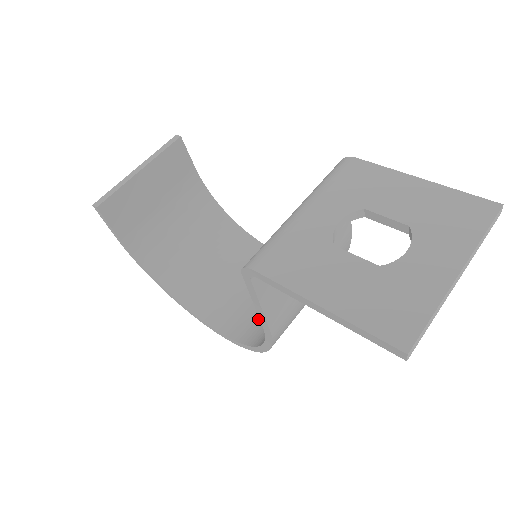
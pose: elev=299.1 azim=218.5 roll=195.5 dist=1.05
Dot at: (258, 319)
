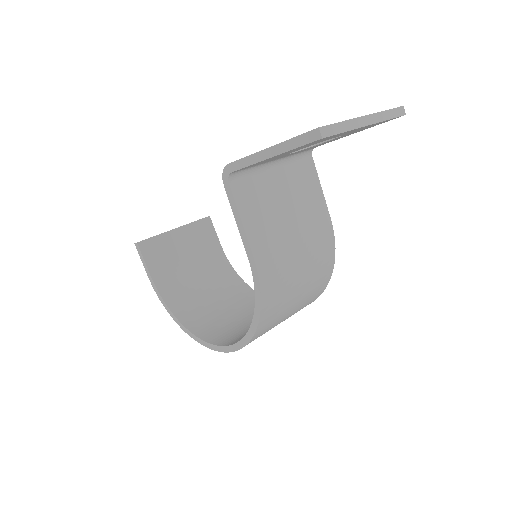
Dot at: occluded
